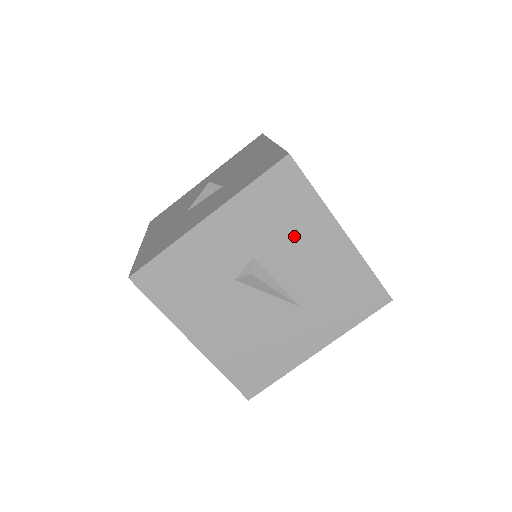
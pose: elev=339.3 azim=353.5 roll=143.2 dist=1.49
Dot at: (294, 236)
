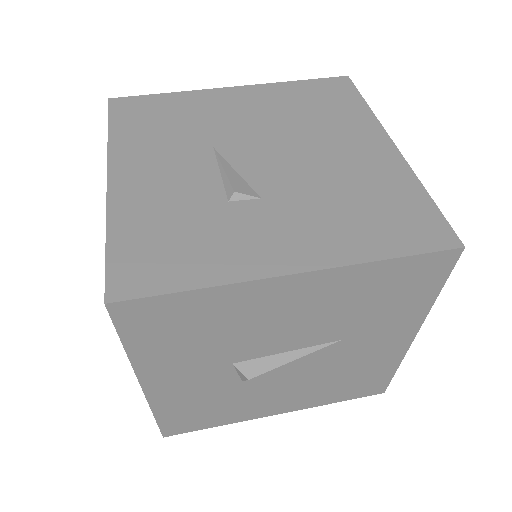
Dot at: (241, 326)
